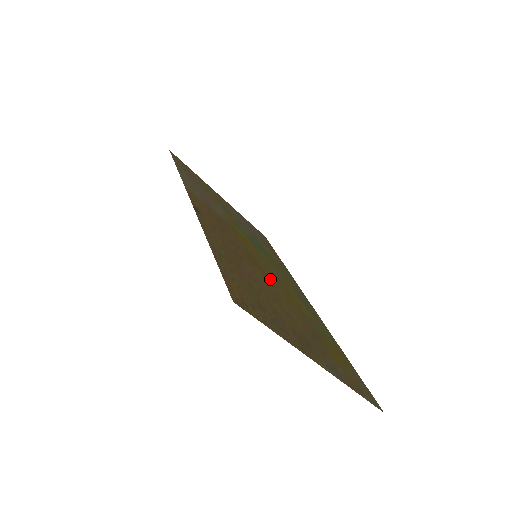
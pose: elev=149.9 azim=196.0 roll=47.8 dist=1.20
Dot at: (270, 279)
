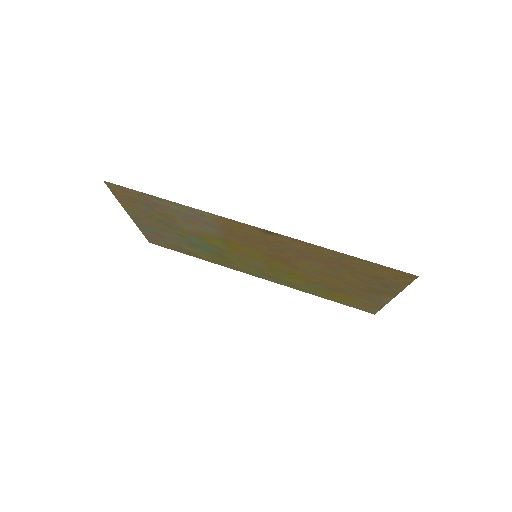
Dot at: (291, 267)
